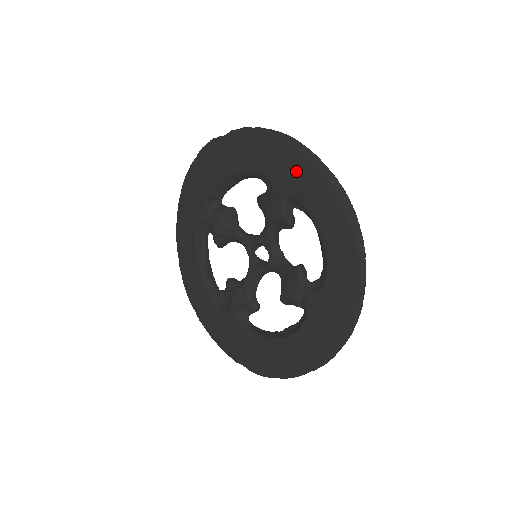
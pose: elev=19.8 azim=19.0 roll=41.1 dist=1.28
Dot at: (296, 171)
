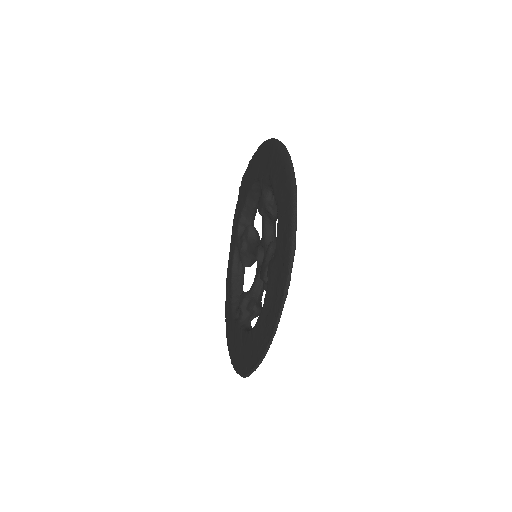
Dot at: (268, 160)
